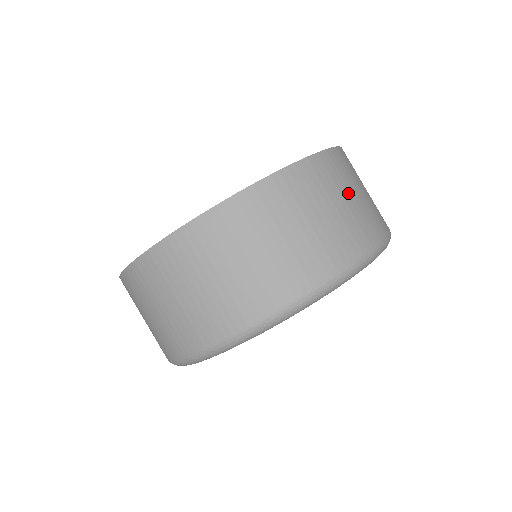
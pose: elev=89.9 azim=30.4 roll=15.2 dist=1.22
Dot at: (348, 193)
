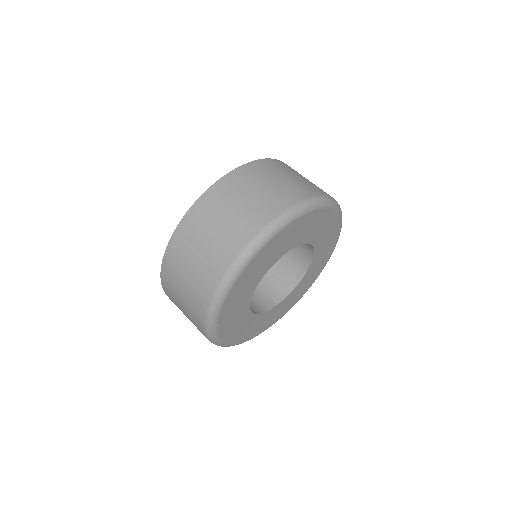
Dot at: (241, 198)
